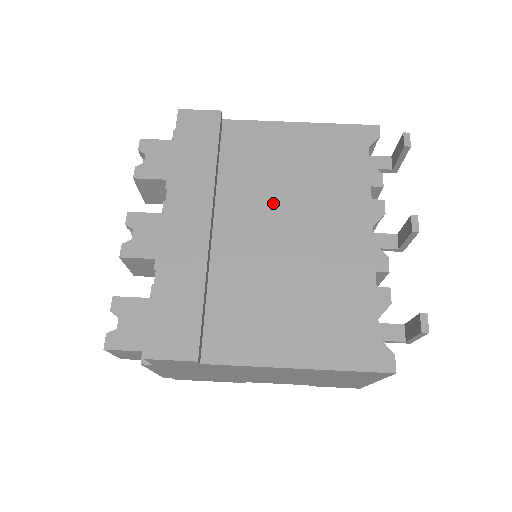
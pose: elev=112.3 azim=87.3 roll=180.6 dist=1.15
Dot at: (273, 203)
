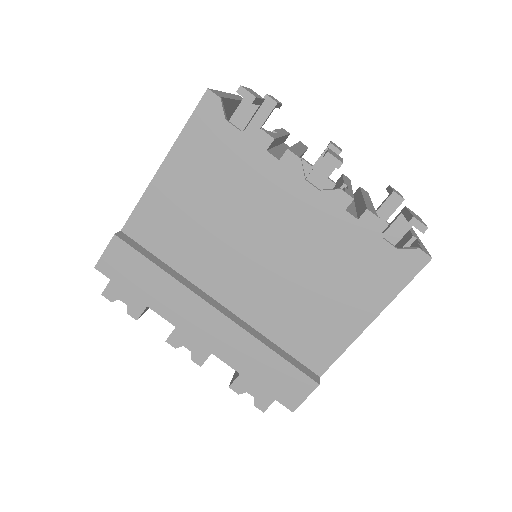
Dot at: (229, 246)
